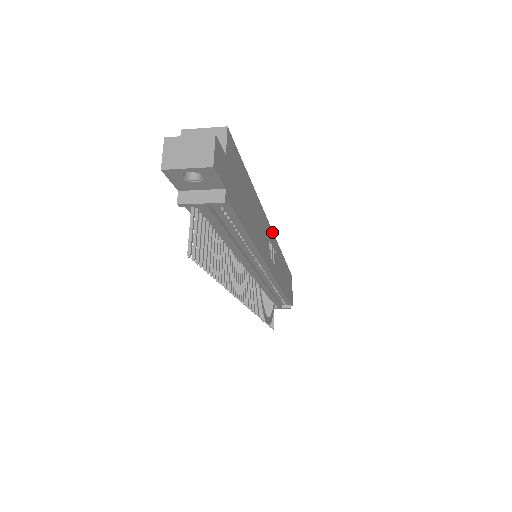
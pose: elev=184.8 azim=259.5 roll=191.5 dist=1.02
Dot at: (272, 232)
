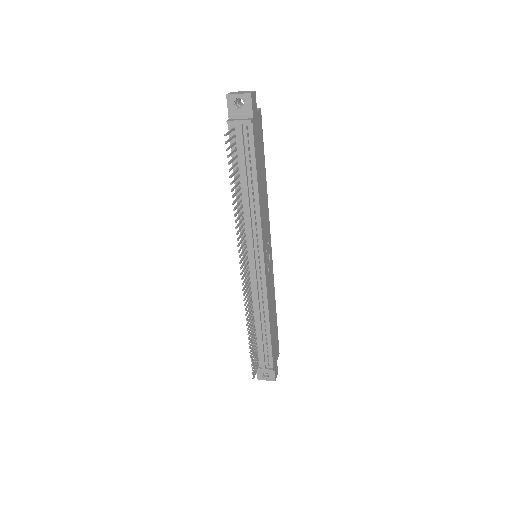
Dot at: (271, 248)
